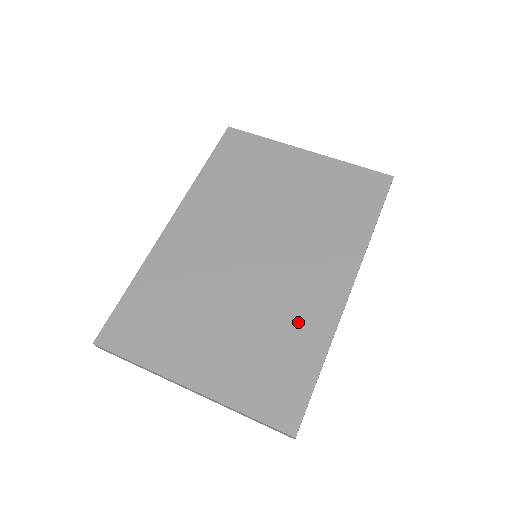
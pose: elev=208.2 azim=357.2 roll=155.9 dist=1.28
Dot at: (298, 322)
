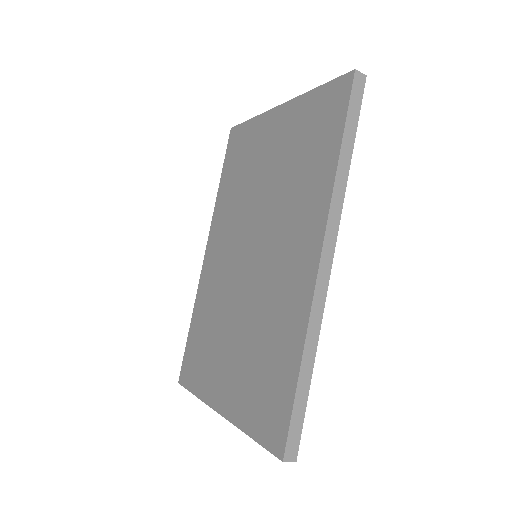
Dot at: (280, 321)
